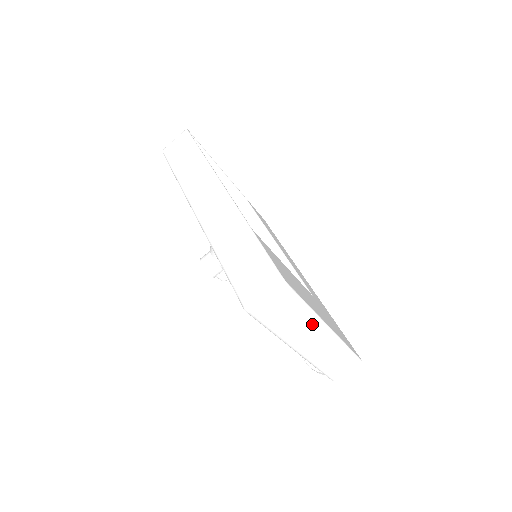
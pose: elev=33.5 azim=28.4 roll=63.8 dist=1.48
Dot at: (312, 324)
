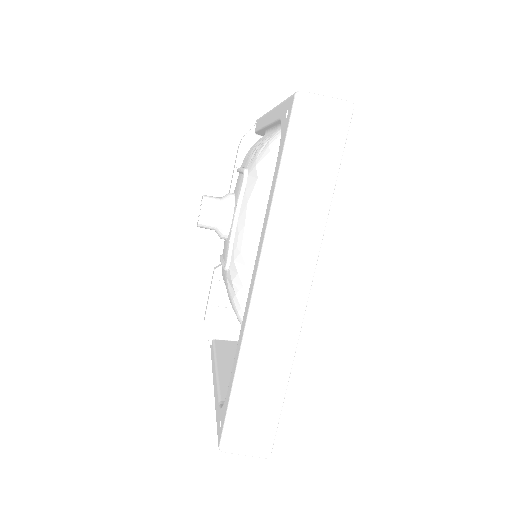
Dot at: occluded
